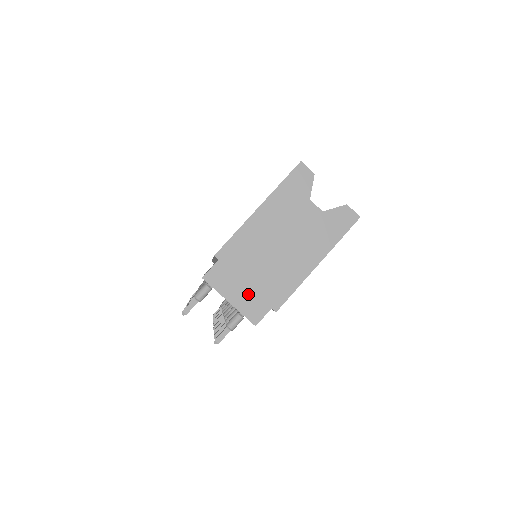
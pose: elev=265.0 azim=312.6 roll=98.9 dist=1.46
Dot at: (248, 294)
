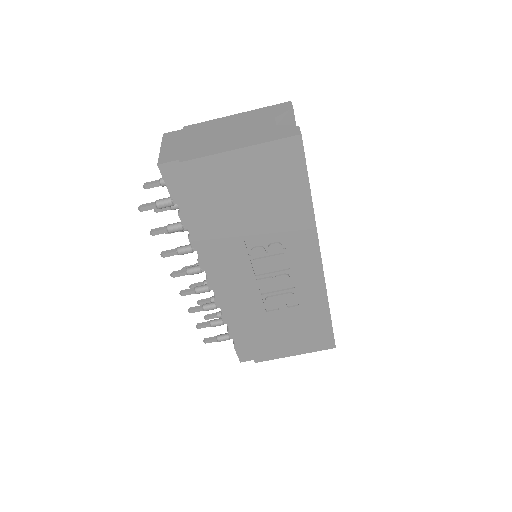
Dot at: (176, 148)
